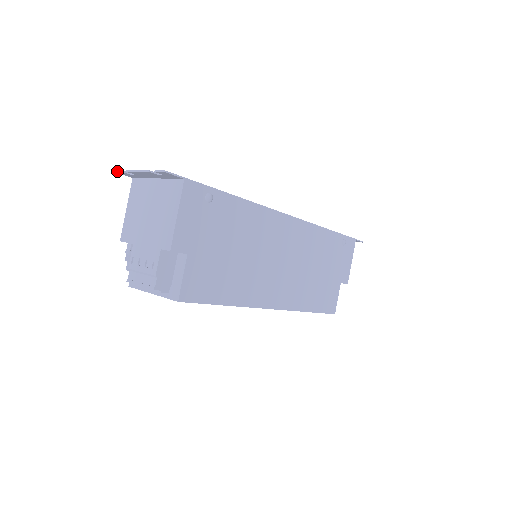
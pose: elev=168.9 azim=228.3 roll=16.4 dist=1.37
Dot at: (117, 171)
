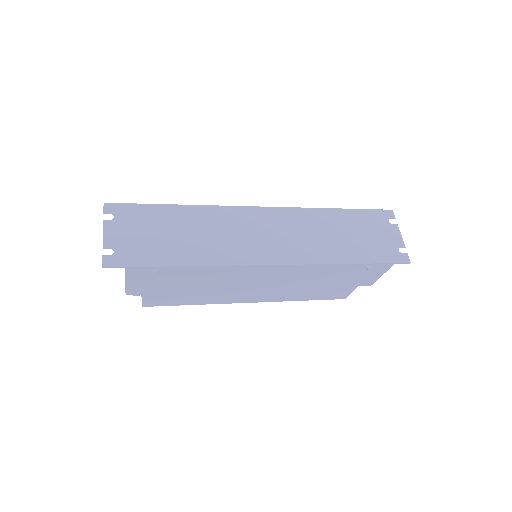
Dot at: (103, 209)
